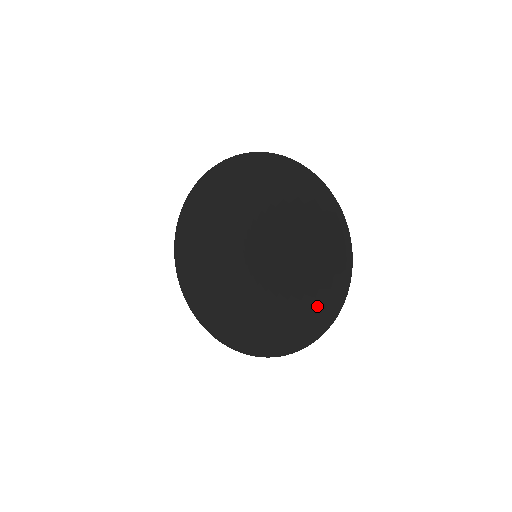
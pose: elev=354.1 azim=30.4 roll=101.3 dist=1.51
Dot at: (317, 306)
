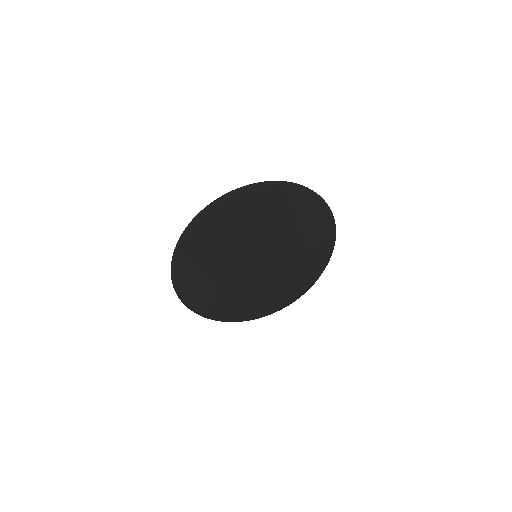
Dot at: (323, 260)
